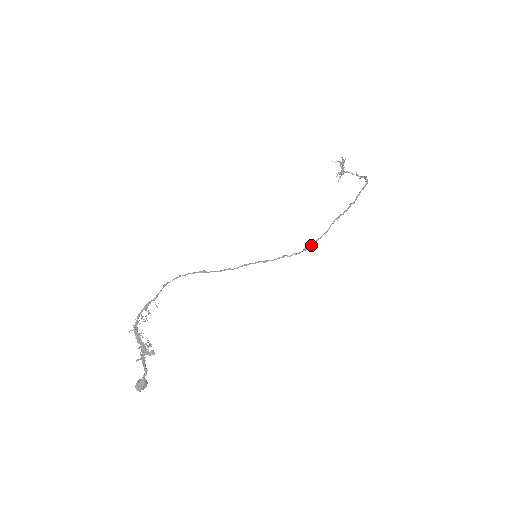
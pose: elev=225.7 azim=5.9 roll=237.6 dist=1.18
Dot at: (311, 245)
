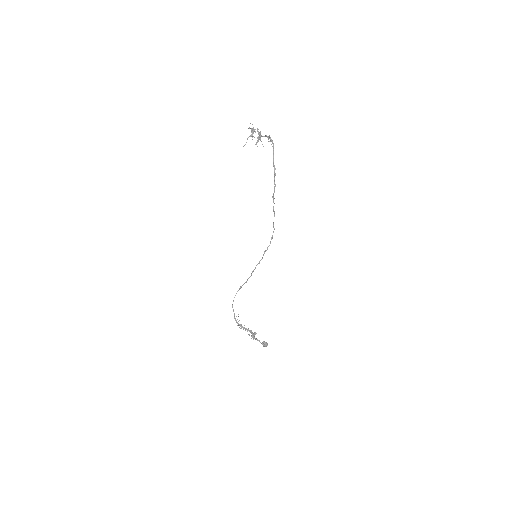
Dot at: occluded
